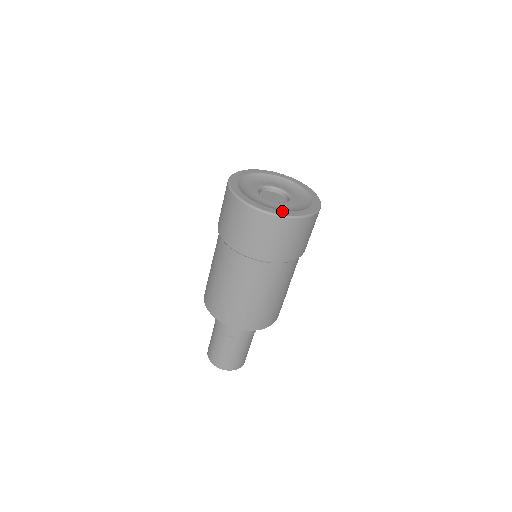
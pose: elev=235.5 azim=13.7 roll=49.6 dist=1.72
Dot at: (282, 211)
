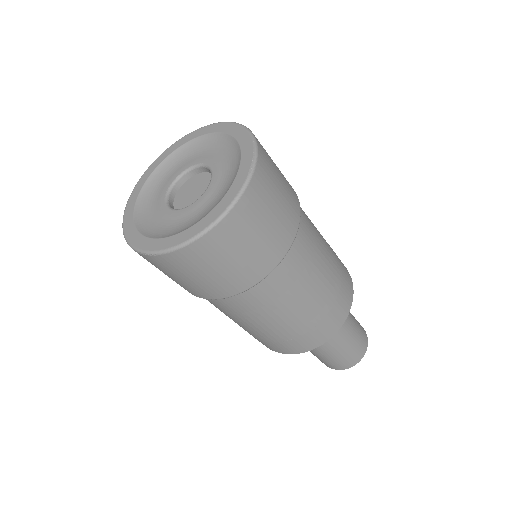
Dot at: (161, 240)
